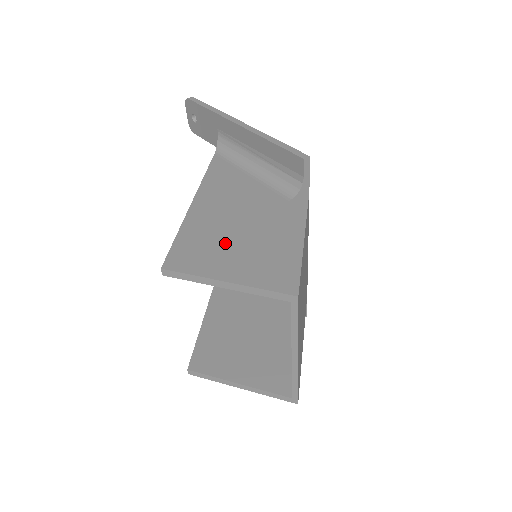
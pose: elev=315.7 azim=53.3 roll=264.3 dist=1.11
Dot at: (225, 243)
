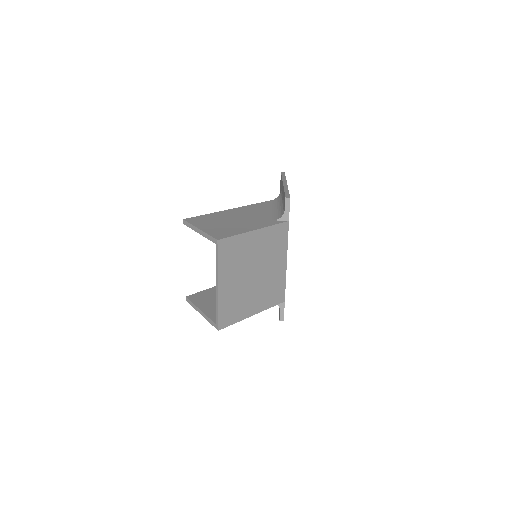
Dot at: (219, 221)
